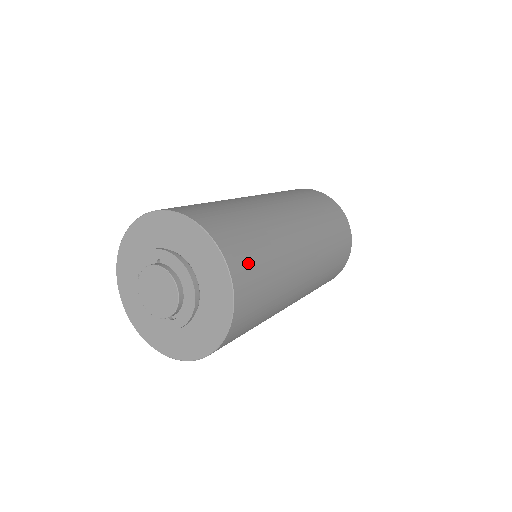
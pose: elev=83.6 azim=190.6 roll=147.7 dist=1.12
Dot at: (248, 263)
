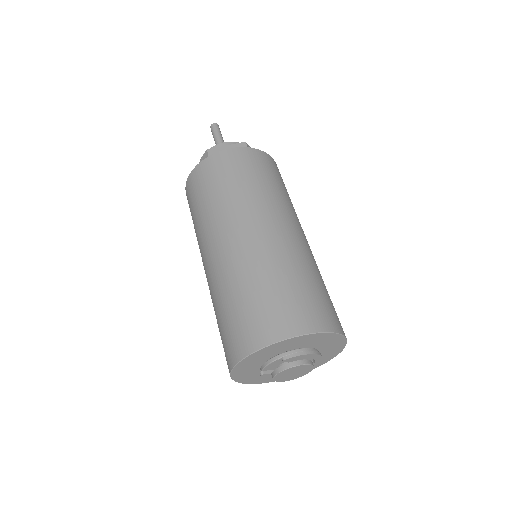
Dot at: occluded
